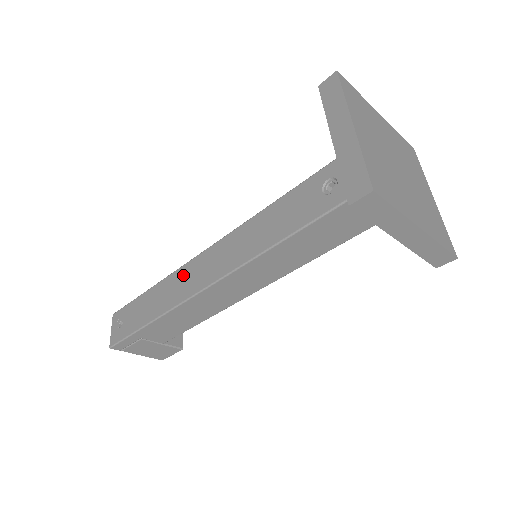
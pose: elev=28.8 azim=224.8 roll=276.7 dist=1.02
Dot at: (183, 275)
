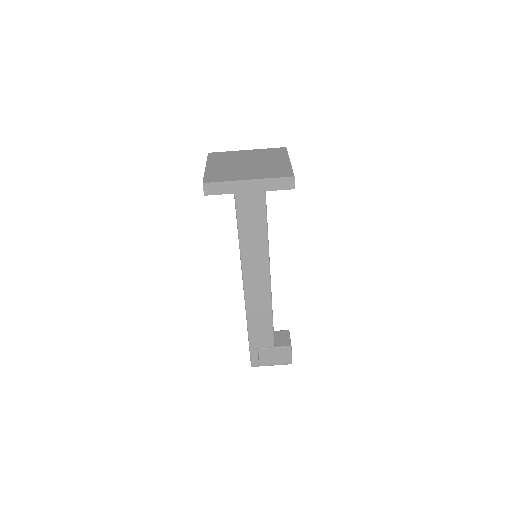
Dot at: occluded
